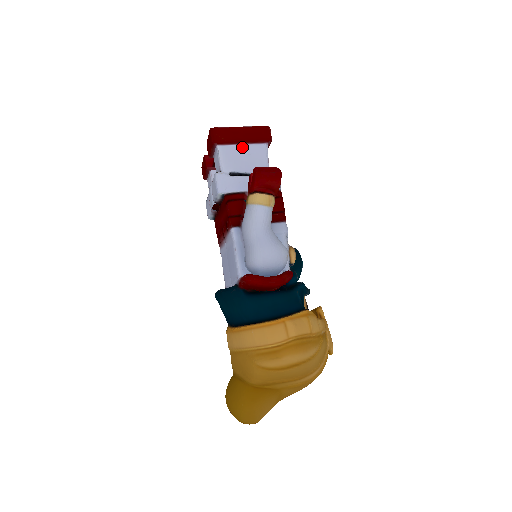
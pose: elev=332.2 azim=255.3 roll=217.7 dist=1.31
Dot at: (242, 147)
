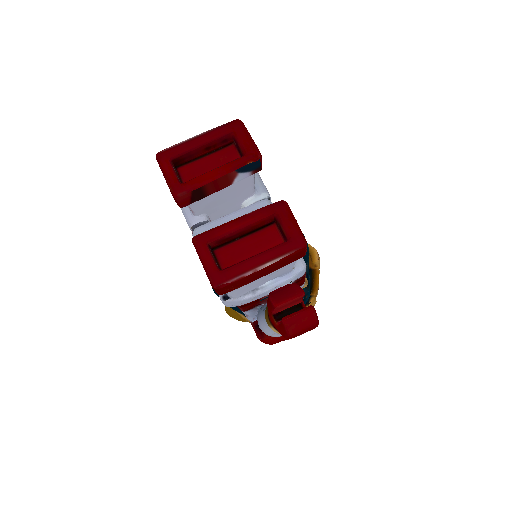
Dot at: (261, 277)
